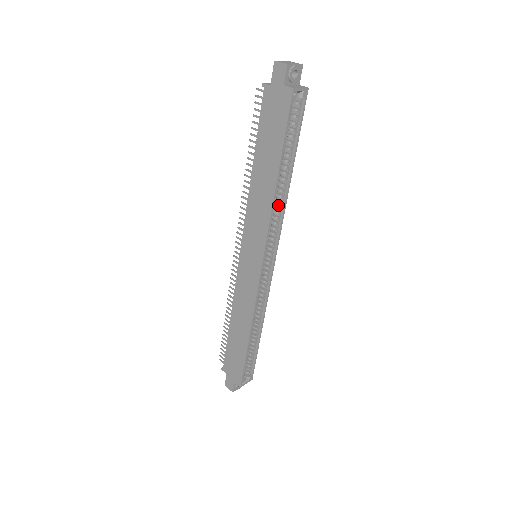
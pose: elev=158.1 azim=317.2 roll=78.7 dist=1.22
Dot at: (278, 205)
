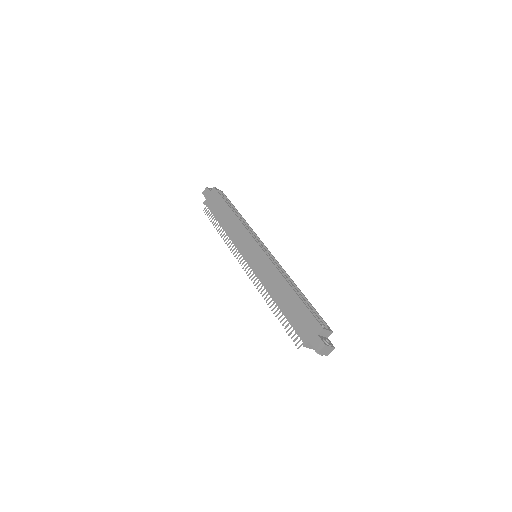
Dot at: occluded
